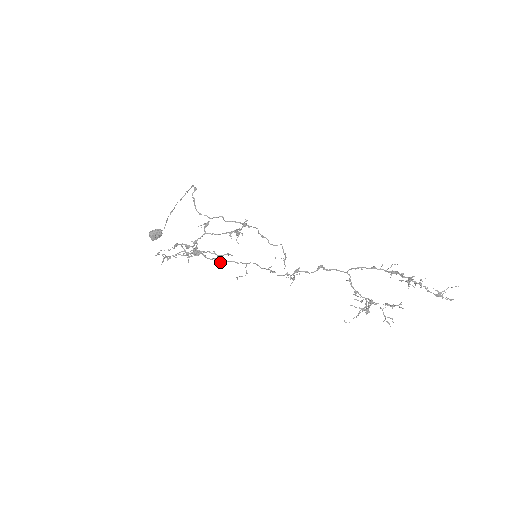
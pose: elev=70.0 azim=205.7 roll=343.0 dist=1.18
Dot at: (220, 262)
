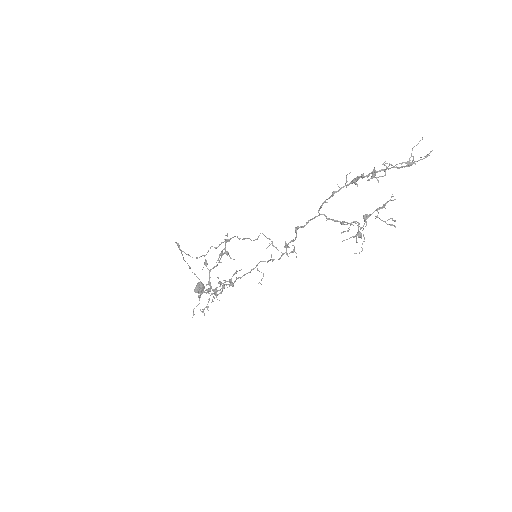
Dot at: (232, 286)
